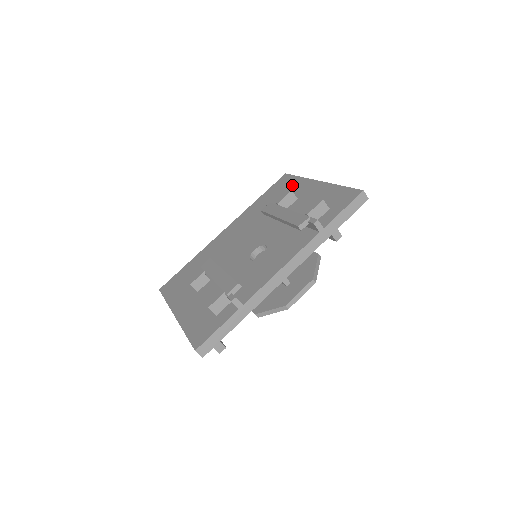
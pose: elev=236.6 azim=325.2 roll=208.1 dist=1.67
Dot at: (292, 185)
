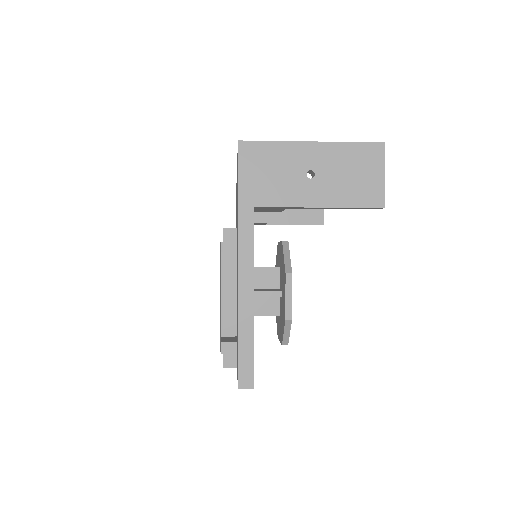
Dot at: occluded
